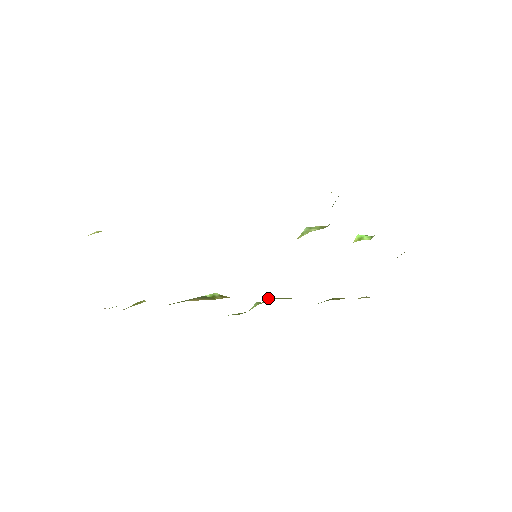
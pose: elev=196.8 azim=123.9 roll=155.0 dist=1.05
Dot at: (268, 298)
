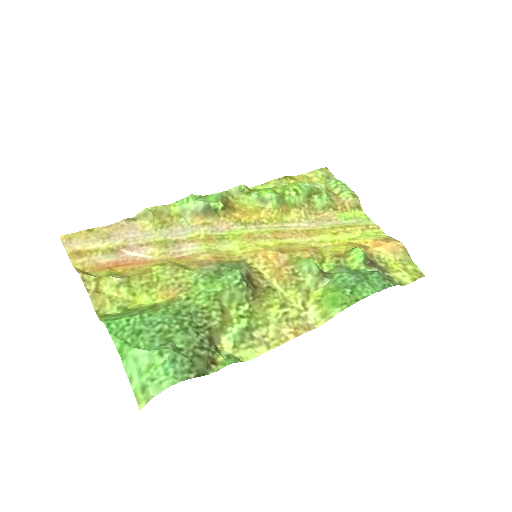
Dot at: (270, 193)
